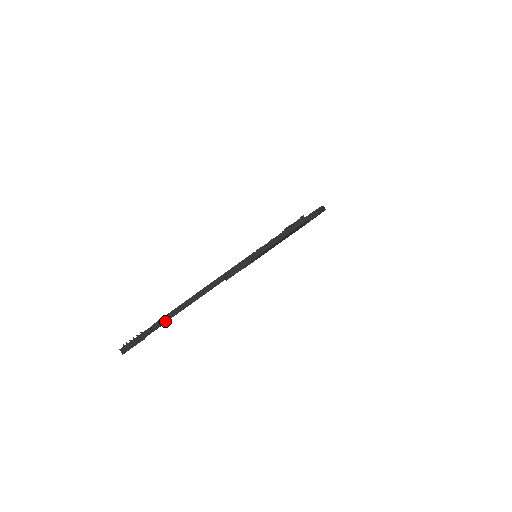
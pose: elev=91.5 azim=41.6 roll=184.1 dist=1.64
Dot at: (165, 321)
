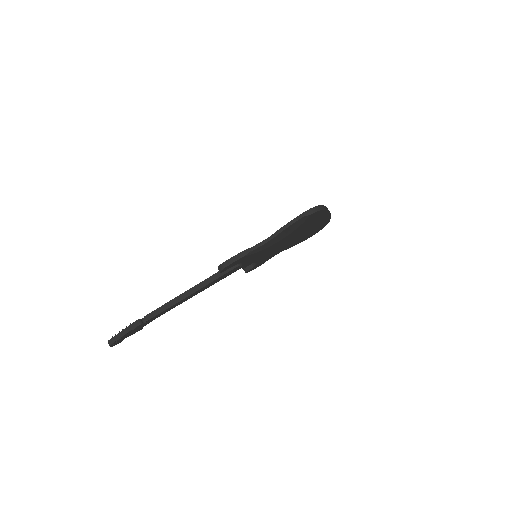
Dot at: (156, 314)
